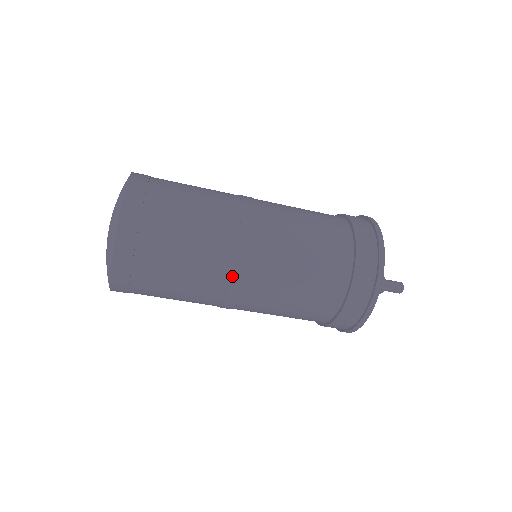
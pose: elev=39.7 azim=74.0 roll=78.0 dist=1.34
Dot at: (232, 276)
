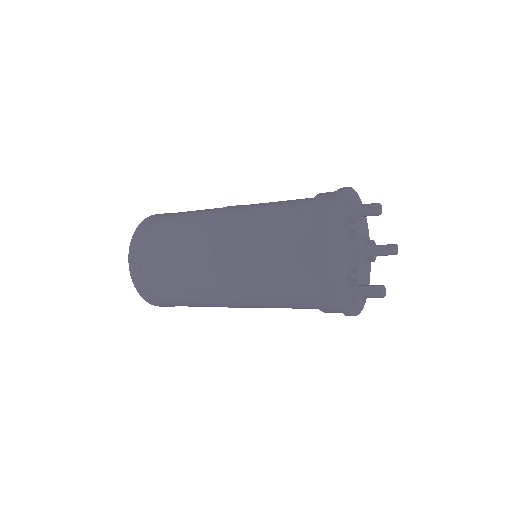
Dot at: (228, 307)
